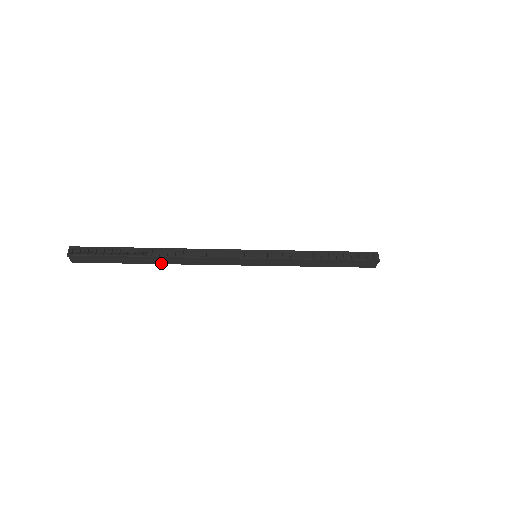
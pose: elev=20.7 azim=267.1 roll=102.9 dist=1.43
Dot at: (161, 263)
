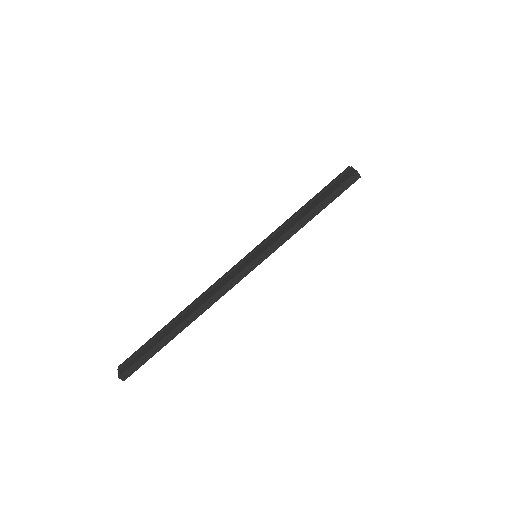
Dot at: (183, 321)
